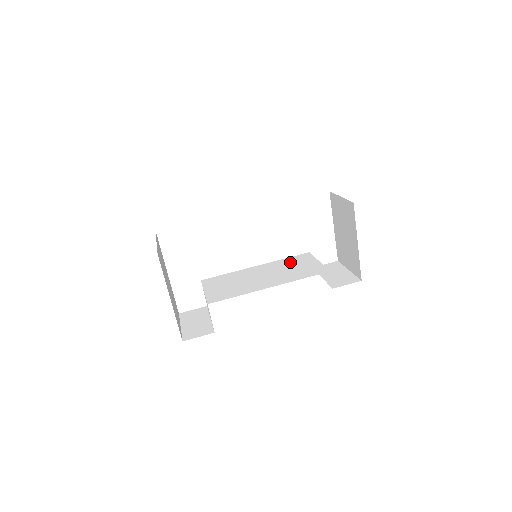
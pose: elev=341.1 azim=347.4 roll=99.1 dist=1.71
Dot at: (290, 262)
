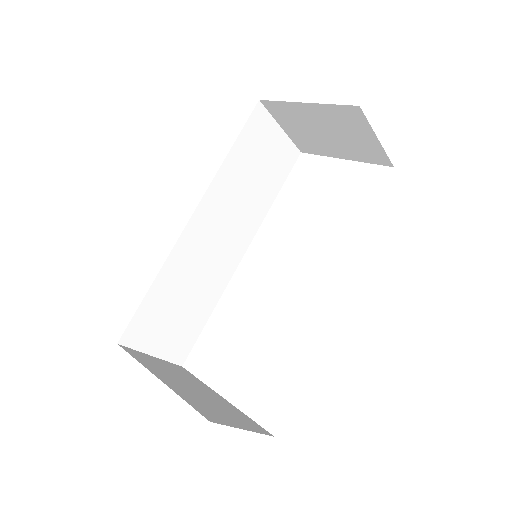
Dot at: occluded
